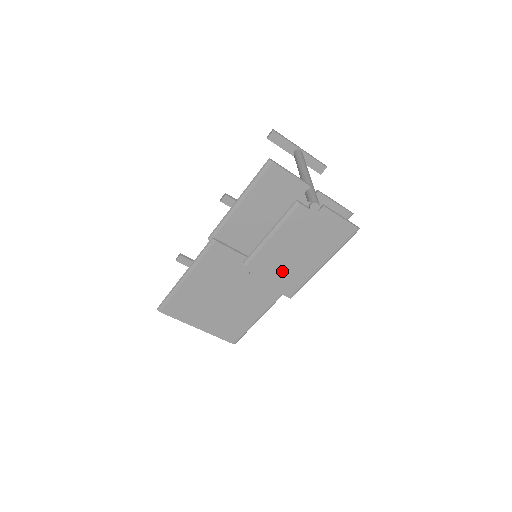
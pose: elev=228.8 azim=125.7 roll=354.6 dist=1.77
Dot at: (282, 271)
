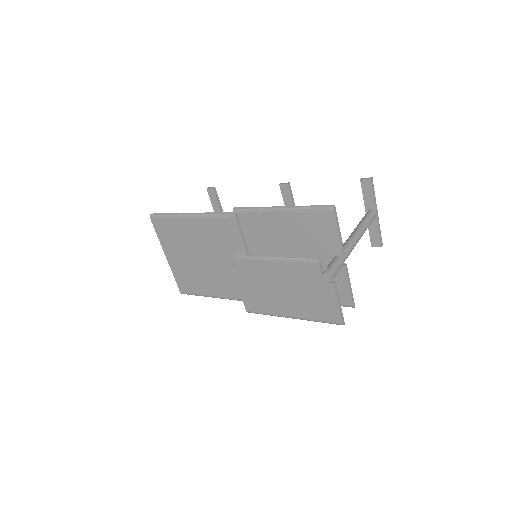
Dot at: (259, 289)
